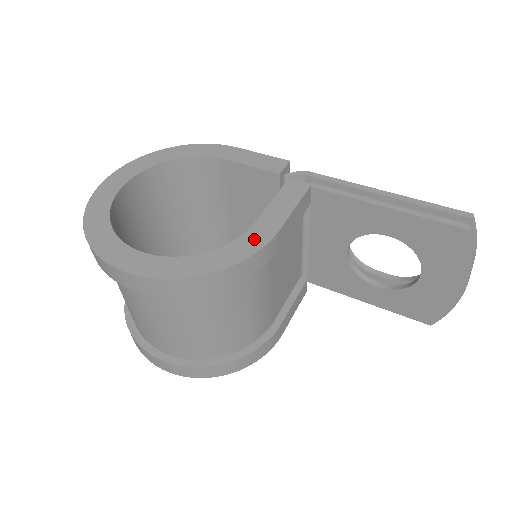
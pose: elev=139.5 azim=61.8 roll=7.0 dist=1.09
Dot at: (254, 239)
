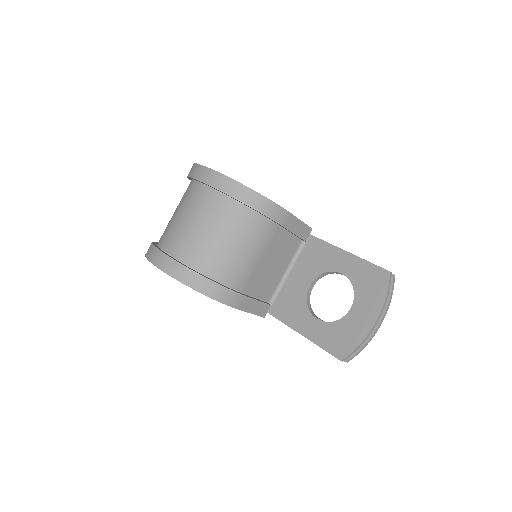
Dot at: occluded
